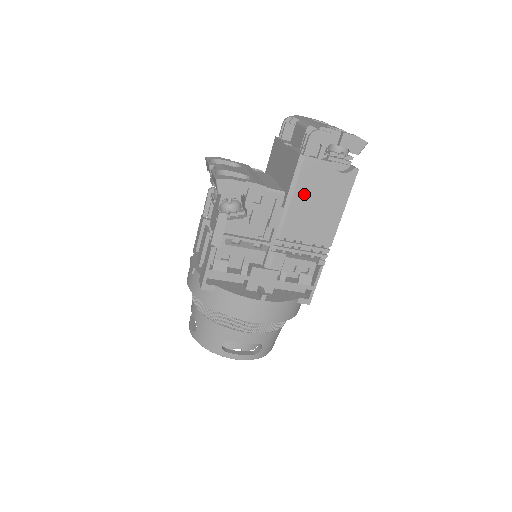
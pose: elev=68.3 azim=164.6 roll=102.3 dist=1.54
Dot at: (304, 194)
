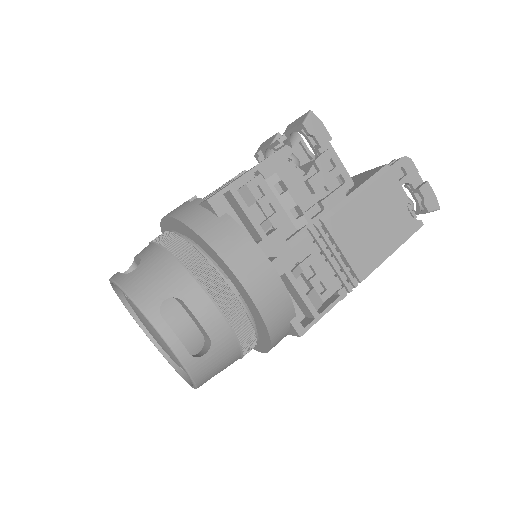
Dot at: (370, 202)
